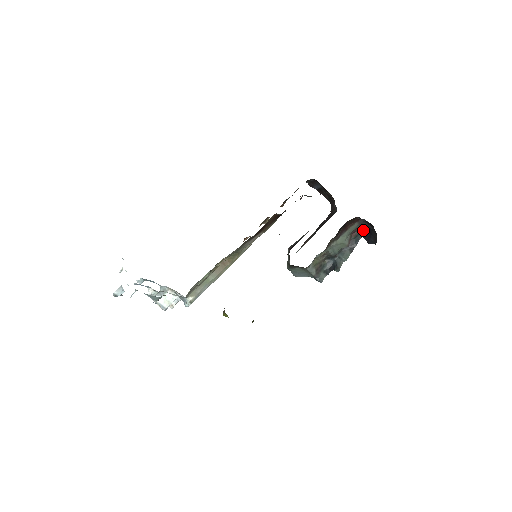
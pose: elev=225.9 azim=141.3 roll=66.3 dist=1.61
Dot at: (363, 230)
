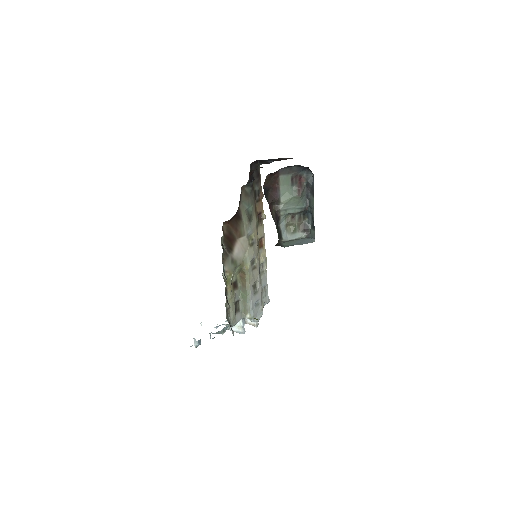
Dot at: (307, 169)
